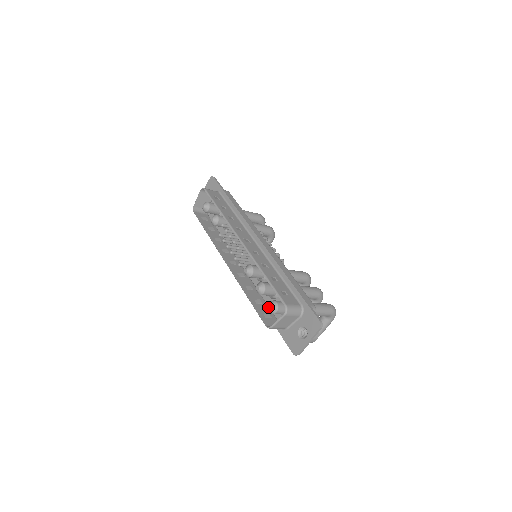
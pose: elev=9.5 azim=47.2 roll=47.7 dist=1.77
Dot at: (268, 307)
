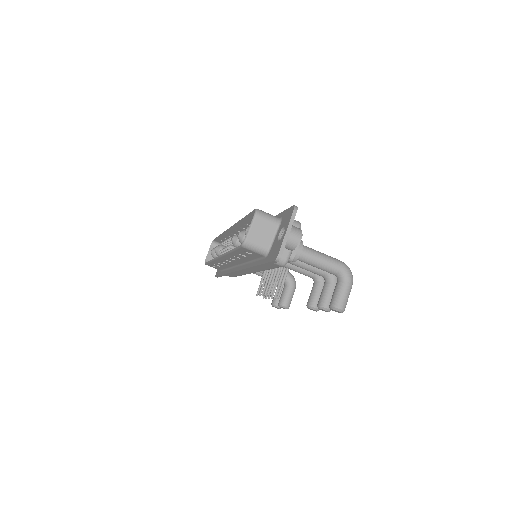
Dot at: occluded
